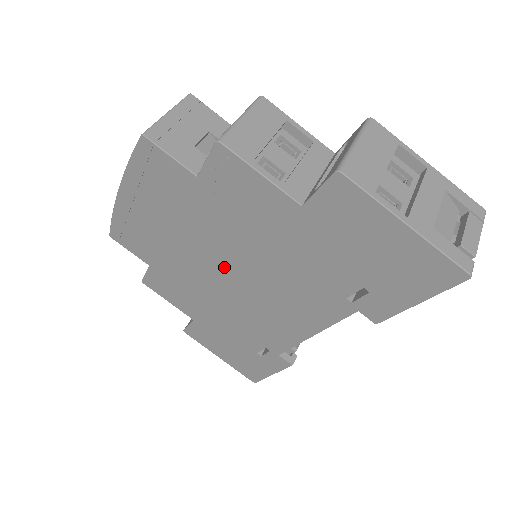
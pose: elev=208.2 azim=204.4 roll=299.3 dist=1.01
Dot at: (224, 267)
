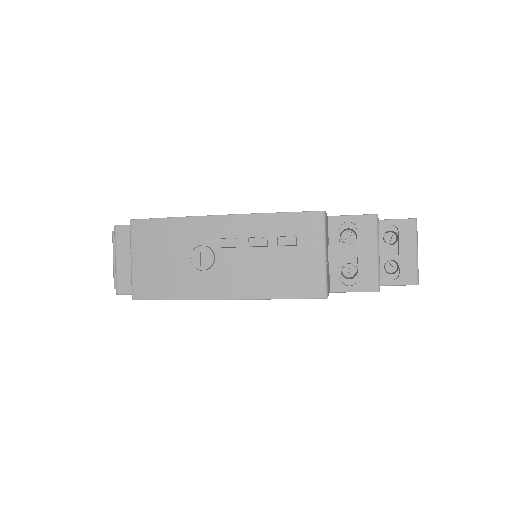
Dot at: occluded
